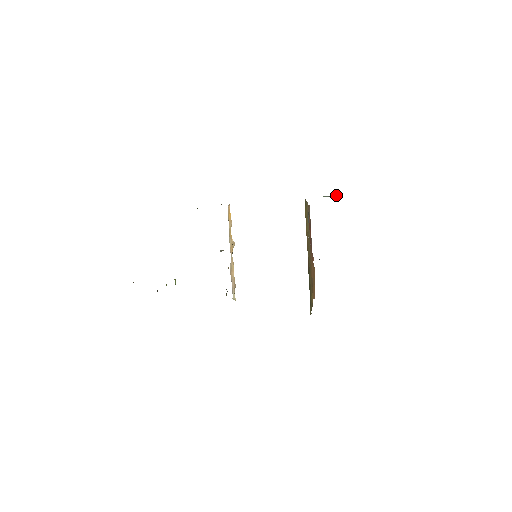
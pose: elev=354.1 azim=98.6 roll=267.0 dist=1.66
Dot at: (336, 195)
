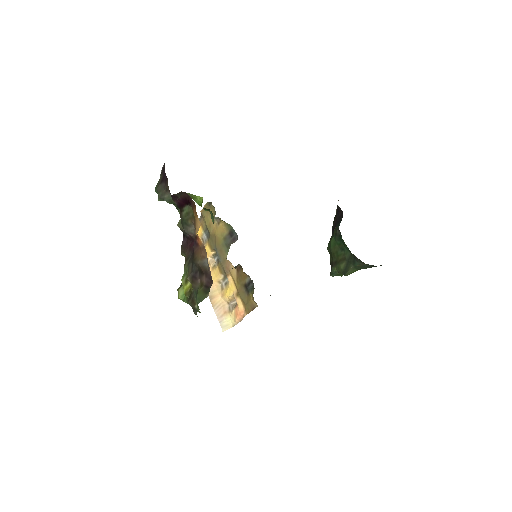
Dot at: occluded
